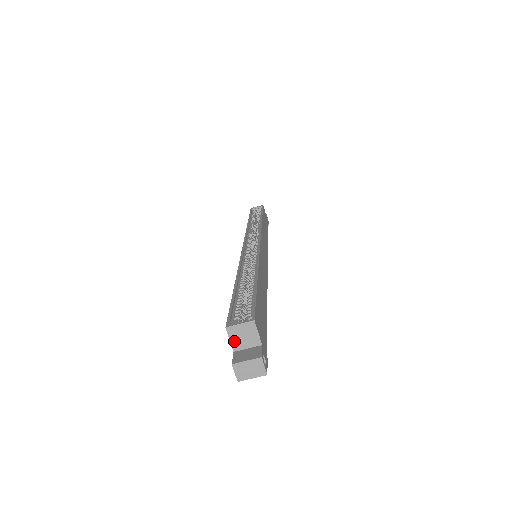
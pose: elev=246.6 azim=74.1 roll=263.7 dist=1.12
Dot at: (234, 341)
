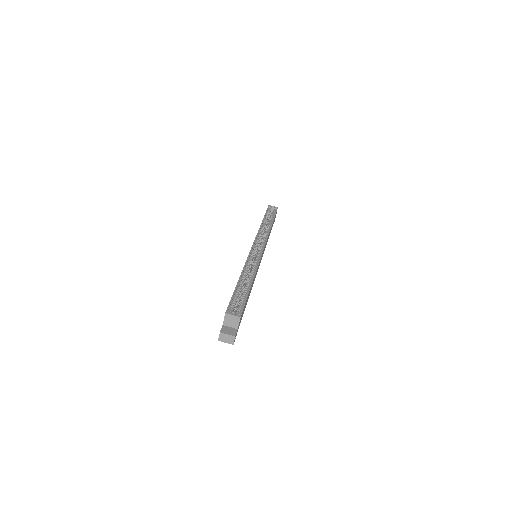
Dot at: (226, 321)
